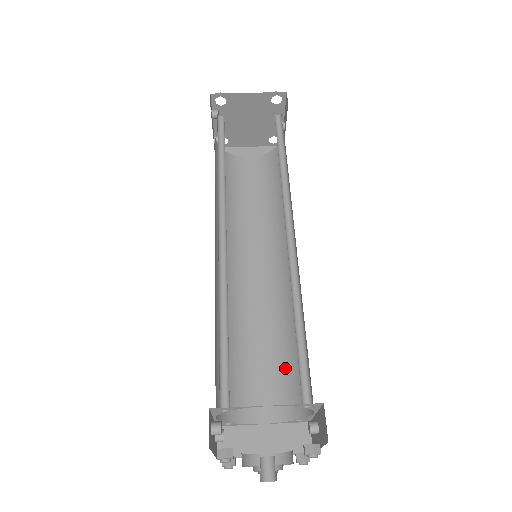
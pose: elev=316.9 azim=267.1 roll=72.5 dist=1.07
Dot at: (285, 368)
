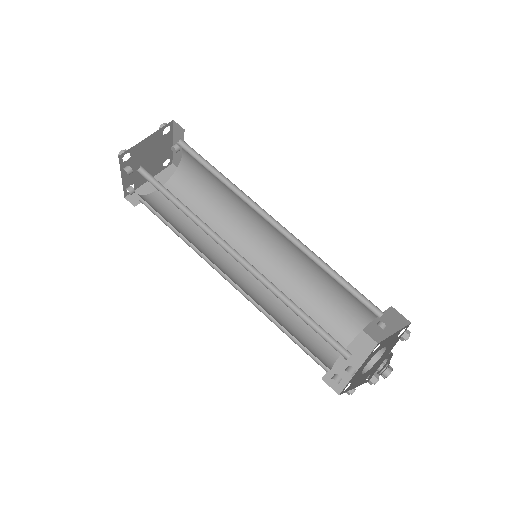
Dot at: (325, 311)
